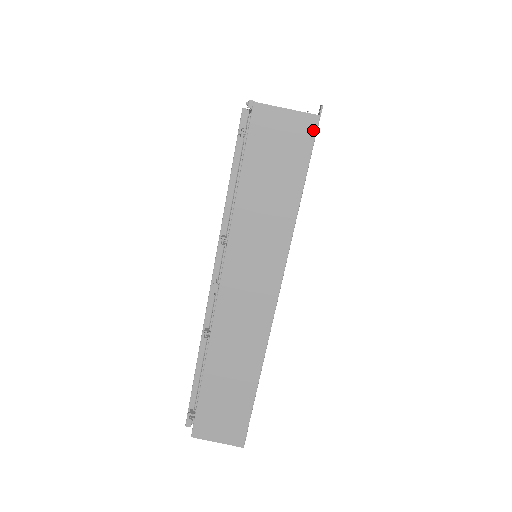
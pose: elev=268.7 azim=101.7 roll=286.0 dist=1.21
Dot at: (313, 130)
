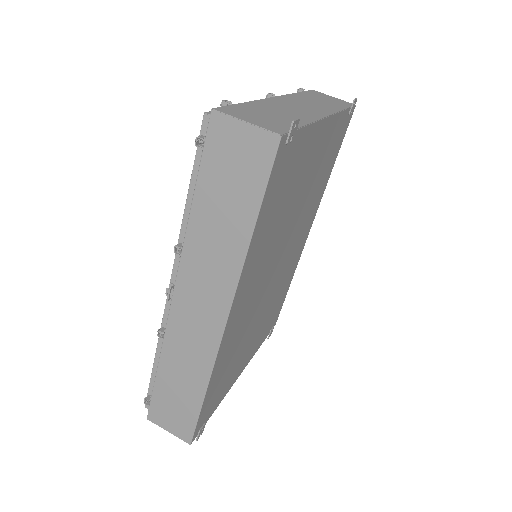
Dot at: (273, 151)
